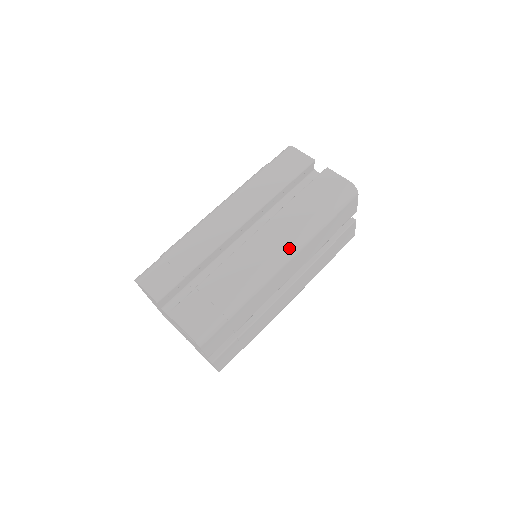
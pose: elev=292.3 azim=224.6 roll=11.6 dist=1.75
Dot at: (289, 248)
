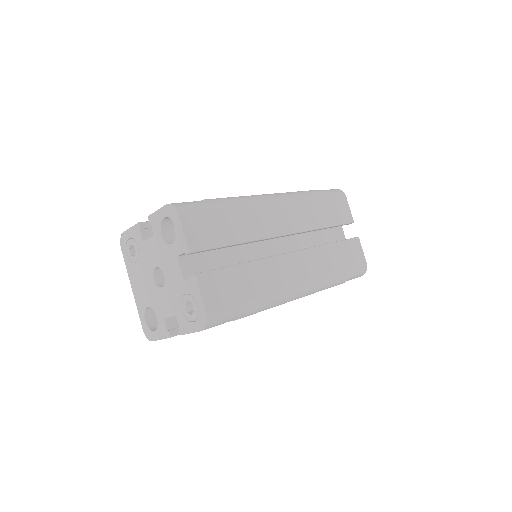
Dot at: (280, 194)
